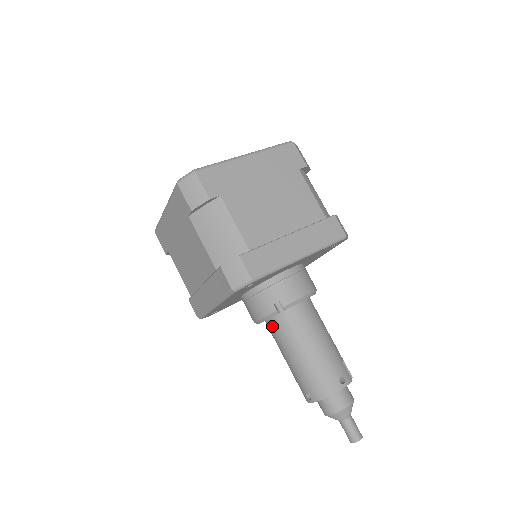
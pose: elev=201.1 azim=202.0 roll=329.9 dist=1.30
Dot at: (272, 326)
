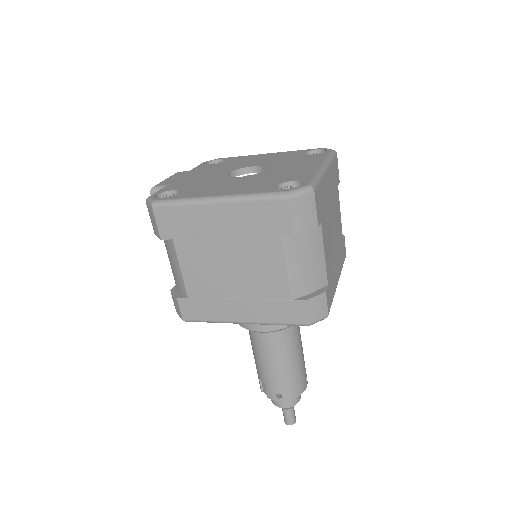
Dot at: (268, 335)
